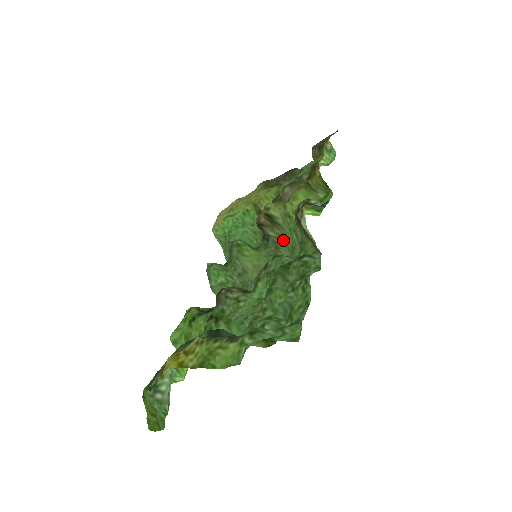
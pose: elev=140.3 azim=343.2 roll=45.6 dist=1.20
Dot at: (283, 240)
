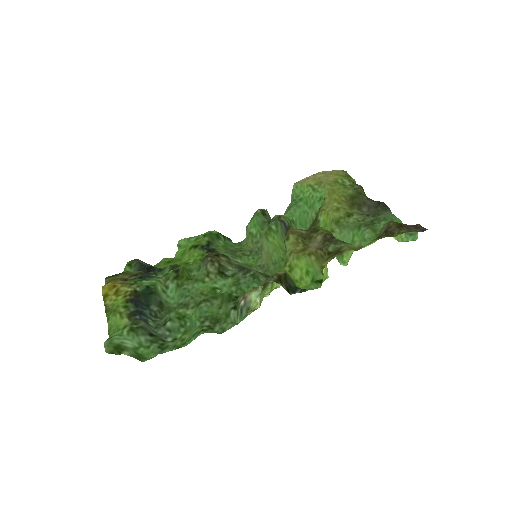
Dot at: occluded
